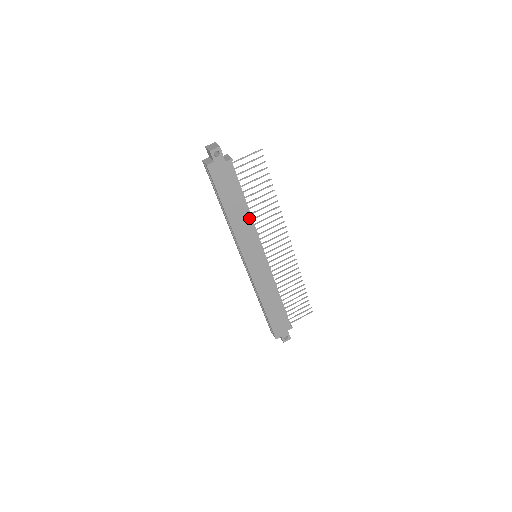
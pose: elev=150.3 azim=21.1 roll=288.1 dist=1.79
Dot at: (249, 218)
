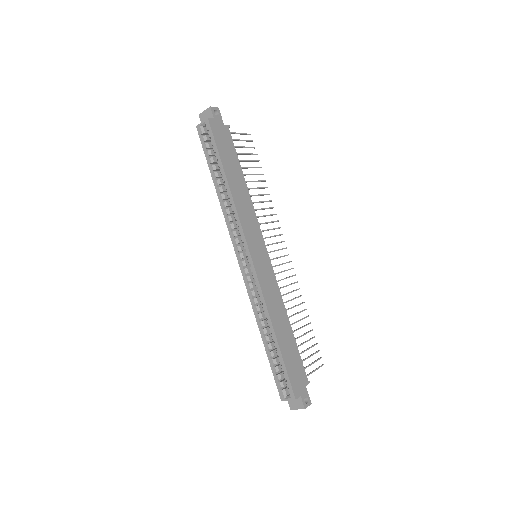
Dot at: (248, 197)
